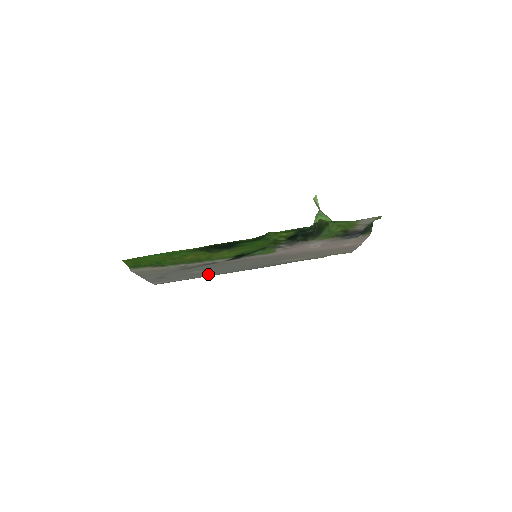
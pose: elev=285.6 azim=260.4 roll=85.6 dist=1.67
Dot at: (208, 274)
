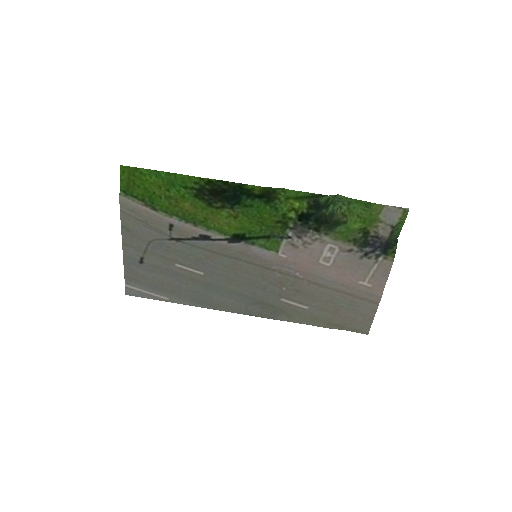
Dot at: (192, 294)
